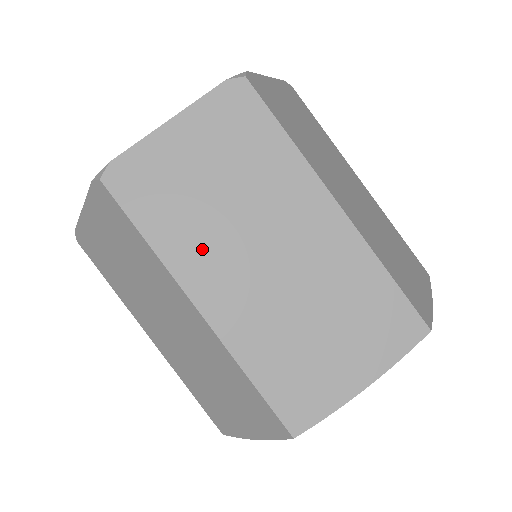
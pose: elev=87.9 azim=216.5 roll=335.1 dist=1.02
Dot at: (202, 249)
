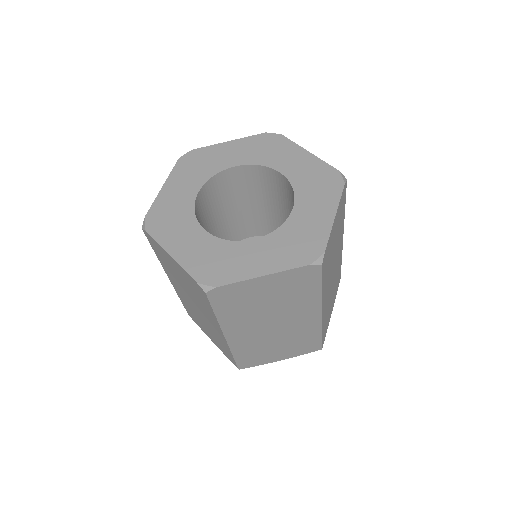
Dot at: (174, 278)
